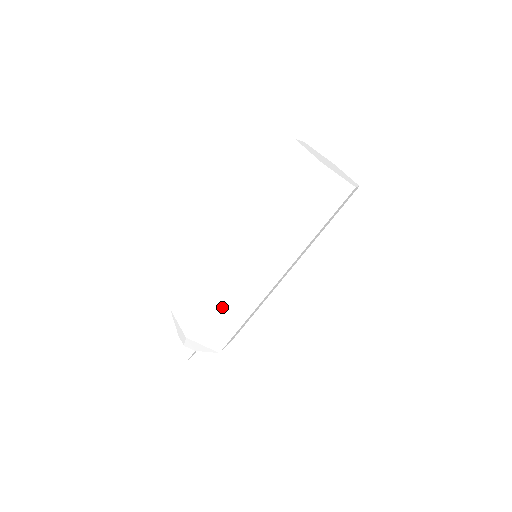
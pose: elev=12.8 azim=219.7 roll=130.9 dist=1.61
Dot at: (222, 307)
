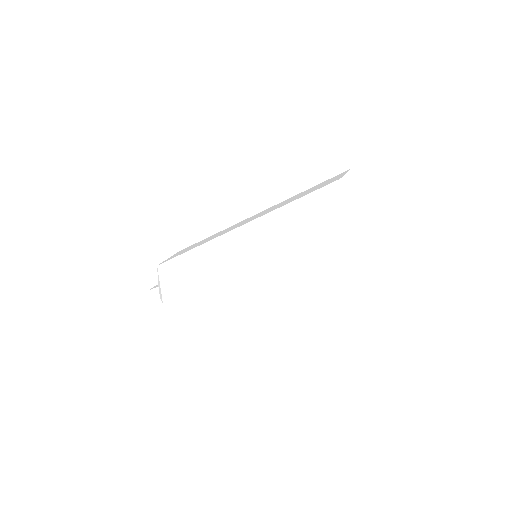
Dot at: (205, 294)
